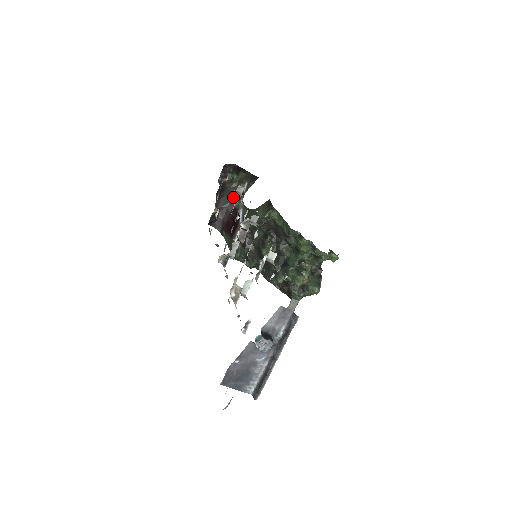
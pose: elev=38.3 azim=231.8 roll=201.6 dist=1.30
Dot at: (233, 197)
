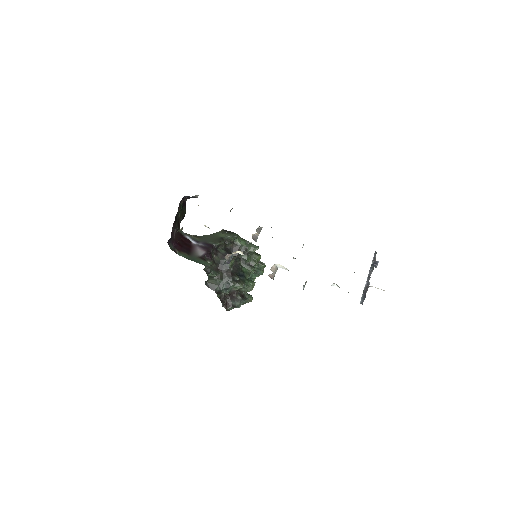
Dot at: (177, 225)
